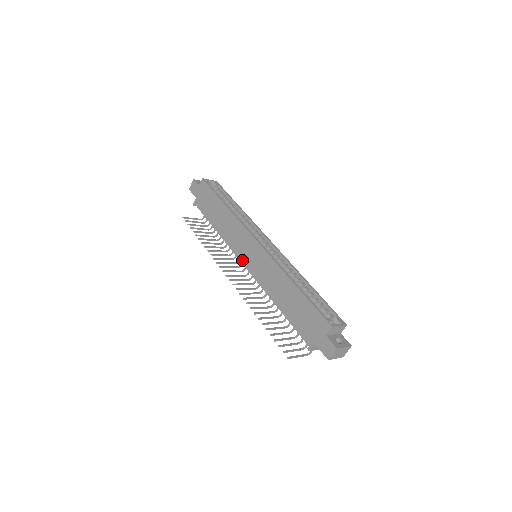
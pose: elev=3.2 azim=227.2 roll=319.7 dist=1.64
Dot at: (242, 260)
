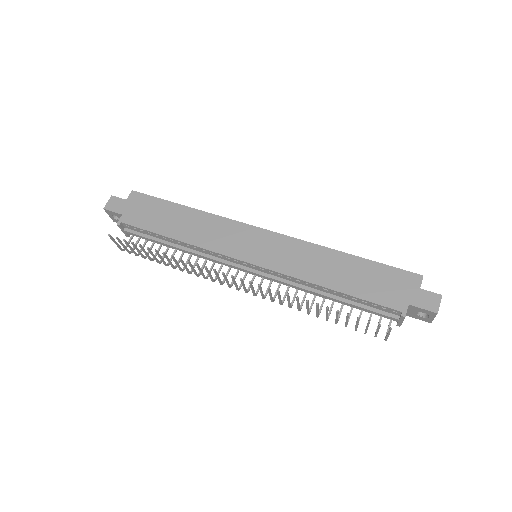
Dot at: (244, 258)
